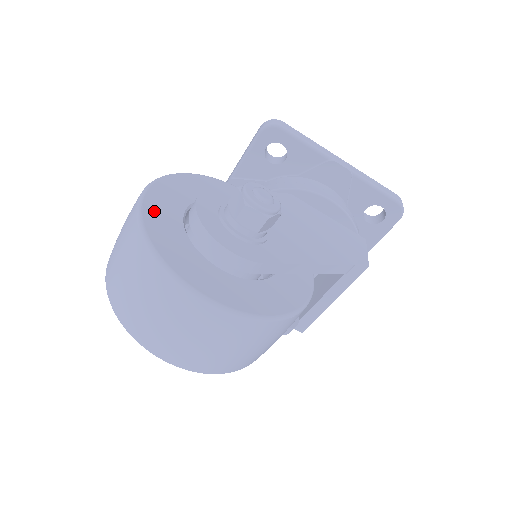
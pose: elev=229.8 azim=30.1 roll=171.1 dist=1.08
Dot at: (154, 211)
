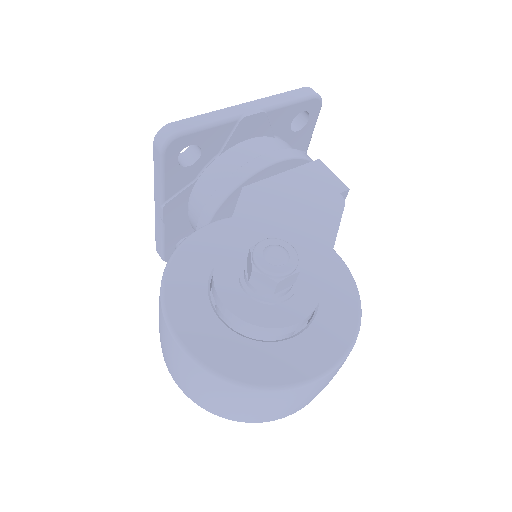
Dot at: (208, 351)
